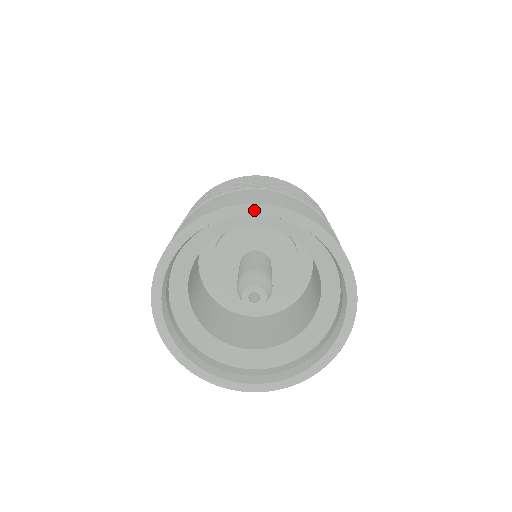
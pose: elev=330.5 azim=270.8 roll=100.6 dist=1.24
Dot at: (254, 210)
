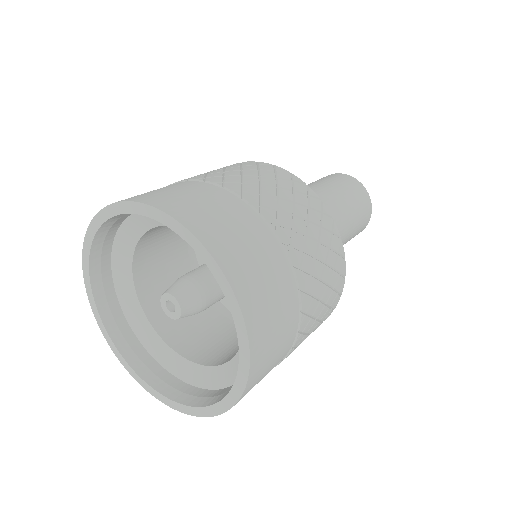
Dot at: (129, 208)
